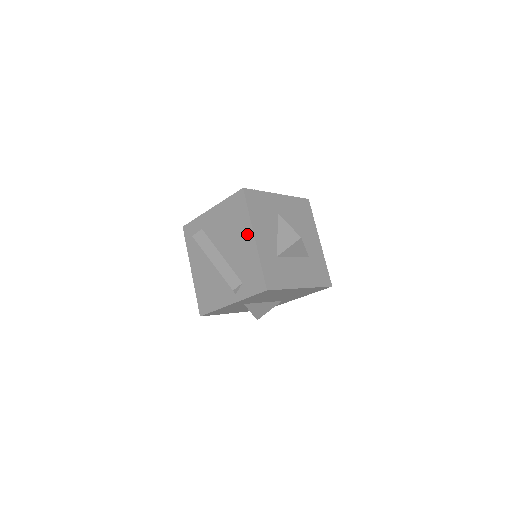
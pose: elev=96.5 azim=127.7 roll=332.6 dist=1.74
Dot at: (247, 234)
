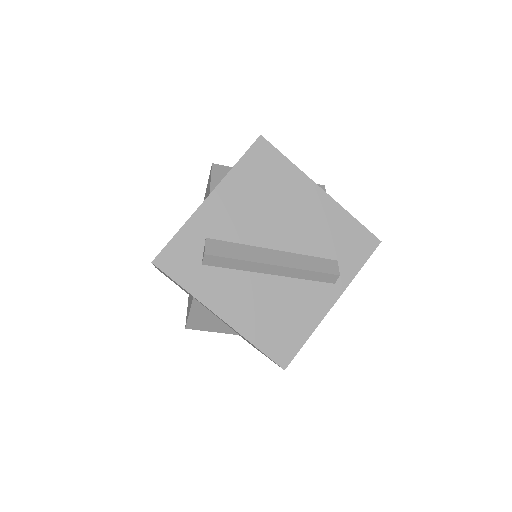
Dot at: (307, 192)
